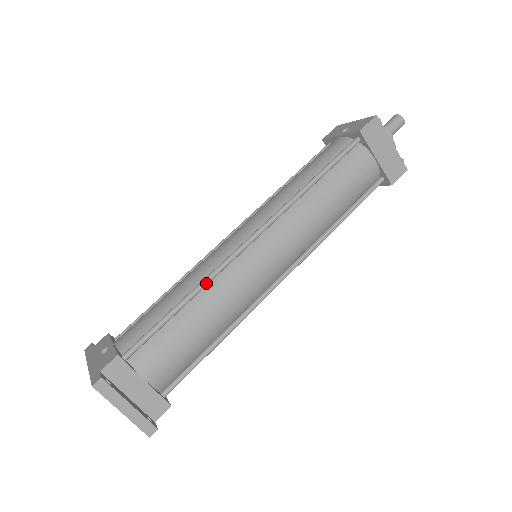
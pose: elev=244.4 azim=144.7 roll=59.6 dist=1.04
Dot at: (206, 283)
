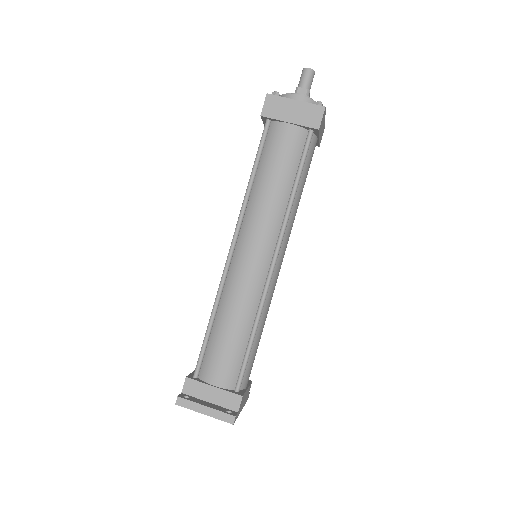
Dot at: (217, 299)
